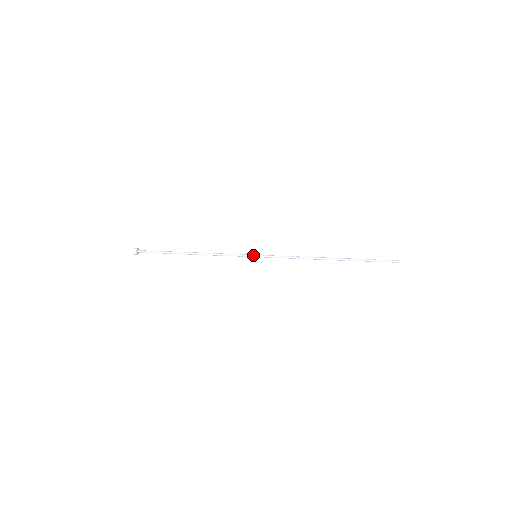
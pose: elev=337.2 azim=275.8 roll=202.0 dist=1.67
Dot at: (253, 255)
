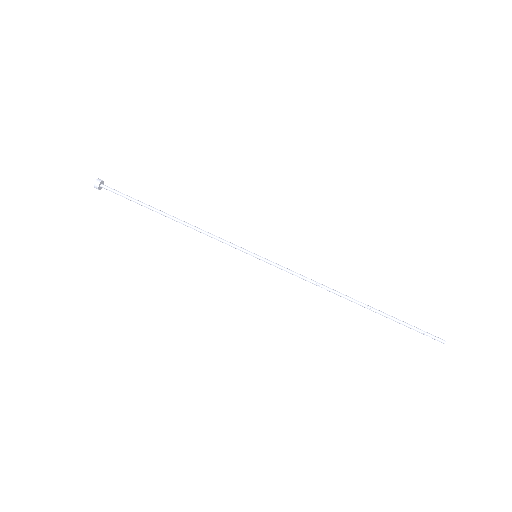
Dot at: (253, 253)
